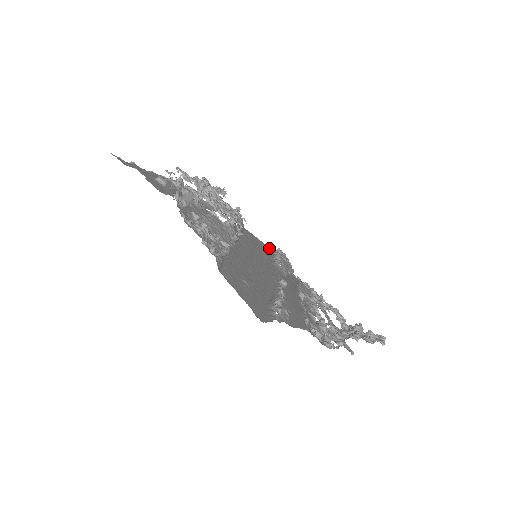
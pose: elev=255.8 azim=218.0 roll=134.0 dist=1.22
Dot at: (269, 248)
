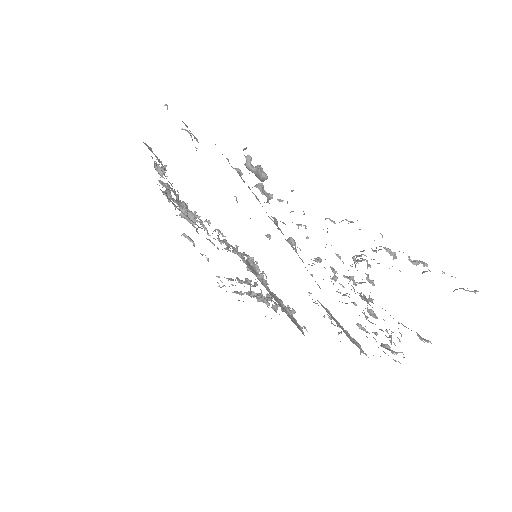
Dot at: occluded
